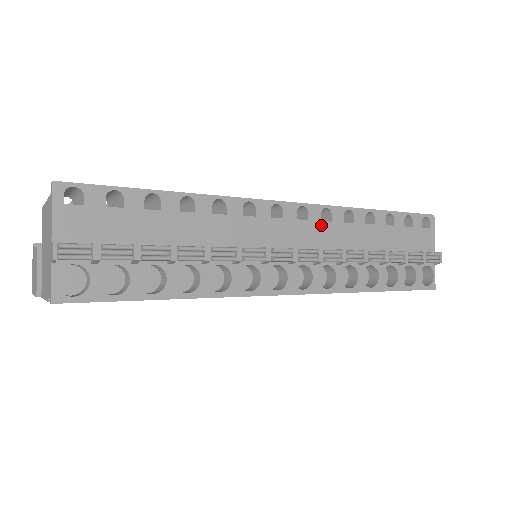
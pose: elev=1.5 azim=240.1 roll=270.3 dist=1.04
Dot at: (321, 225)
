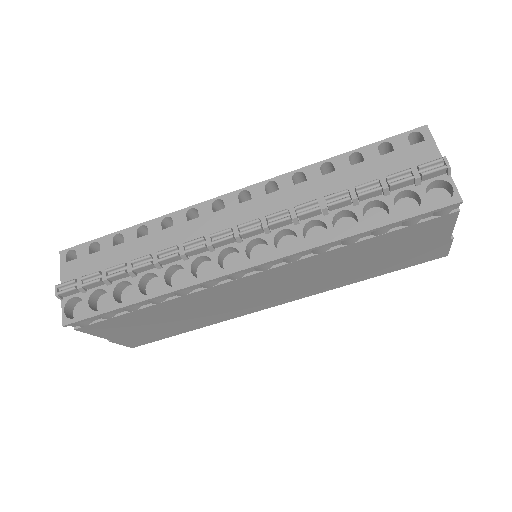
Dot at: (267, 198)
